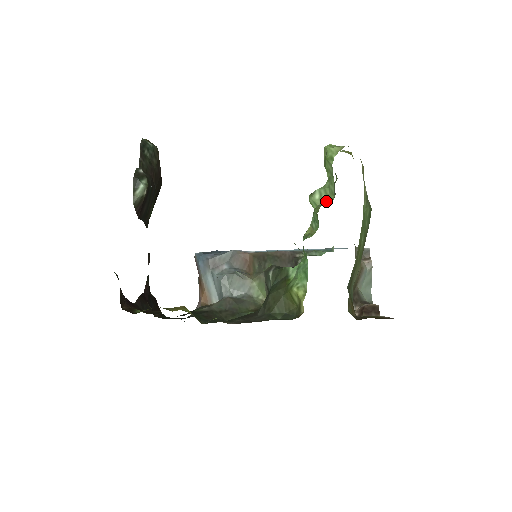
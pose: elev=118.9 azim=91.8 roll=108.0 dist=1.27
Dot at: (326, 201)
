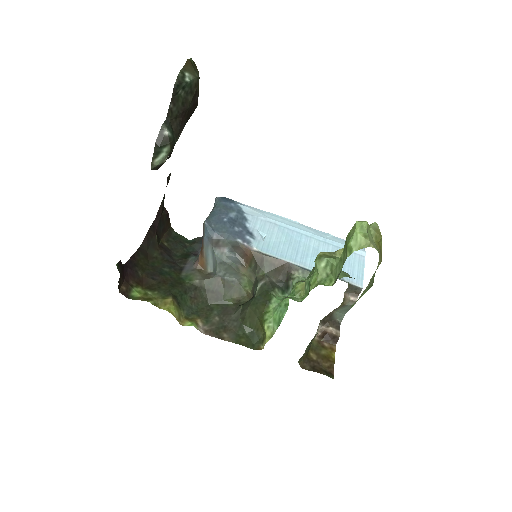
Dot at: (327, 276)
